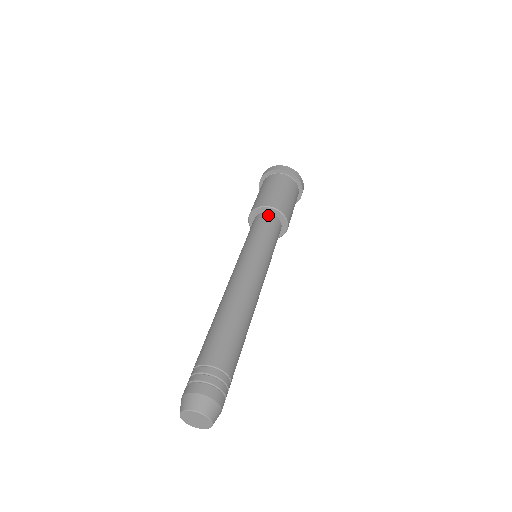
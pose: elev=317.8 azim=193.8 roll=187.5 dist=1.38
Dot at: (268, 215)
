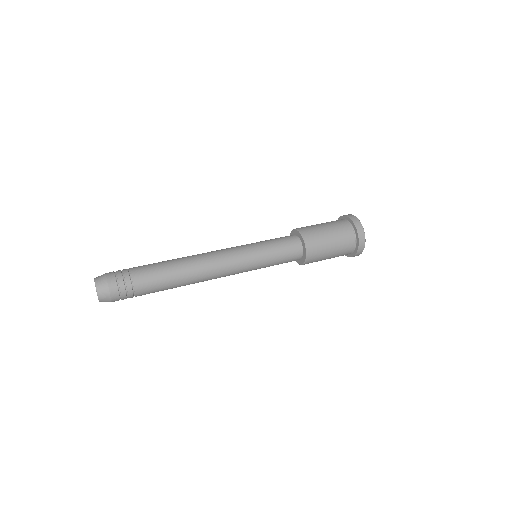
Dot at: (298, 243)
